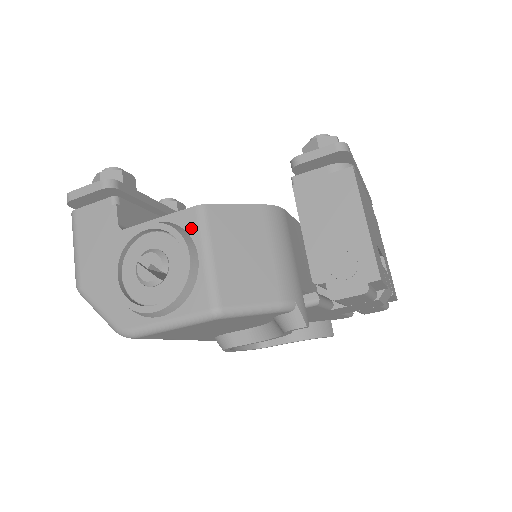
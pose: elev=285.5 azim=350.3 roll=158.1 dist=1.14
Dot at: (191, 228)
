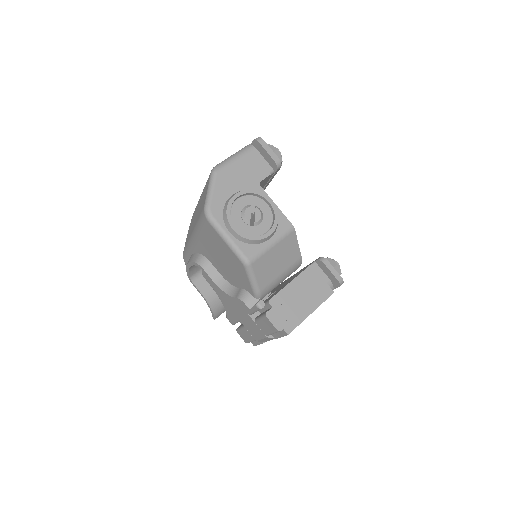
Dot at: (281, 228)
